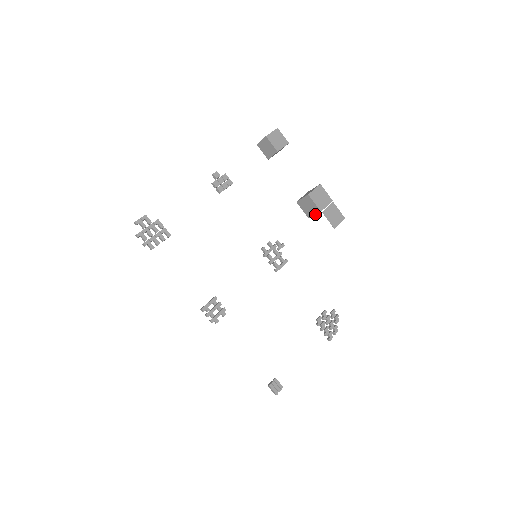
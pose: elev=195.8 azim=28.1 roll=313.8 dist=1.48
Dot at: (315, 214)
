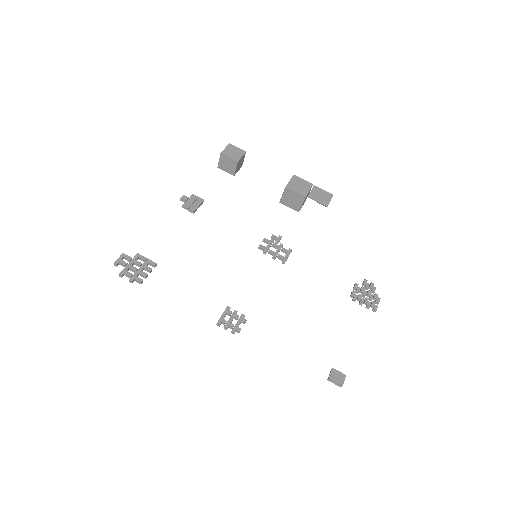
Dot at: (302, 204)
